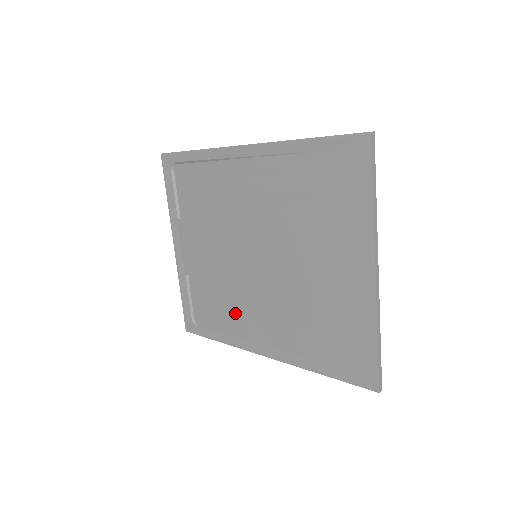
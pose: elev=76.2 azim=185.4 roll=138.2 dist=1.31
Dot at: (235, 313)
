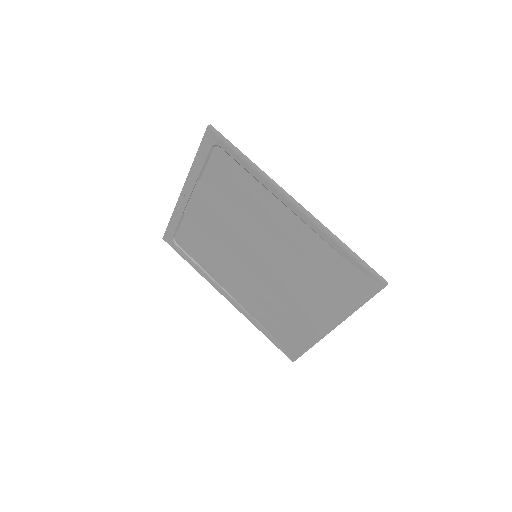
Dot at: (216, 265)
